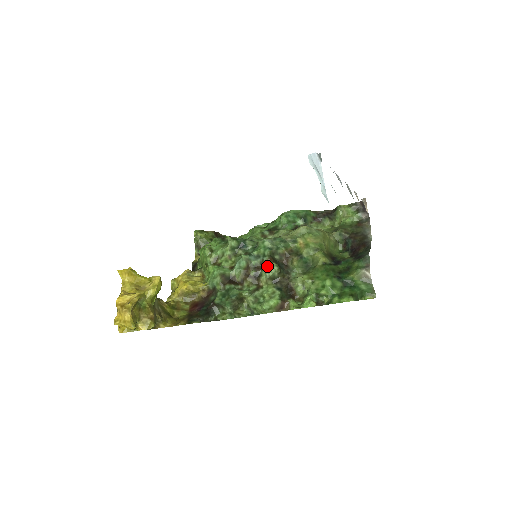
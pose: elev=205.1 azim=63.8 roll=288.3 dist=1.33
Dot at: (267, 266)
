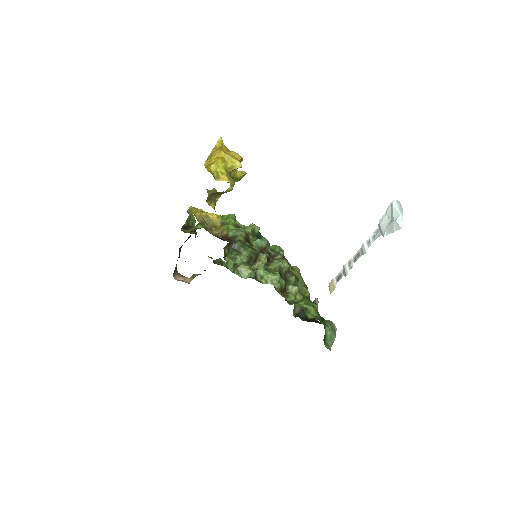
Dot at: (281, 259)
